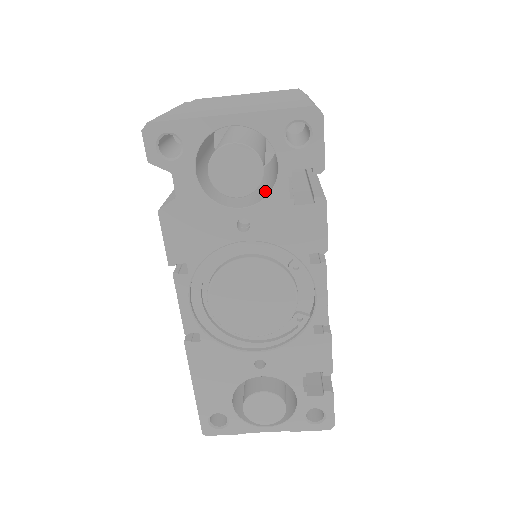
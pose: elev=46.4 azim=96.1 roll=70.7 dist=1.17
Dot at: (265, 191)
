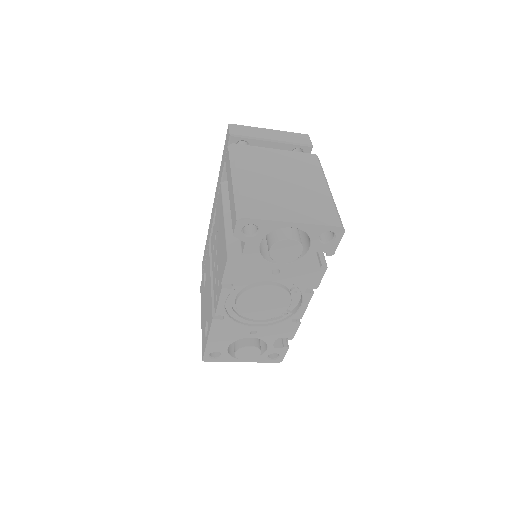
Dot at: occluded
